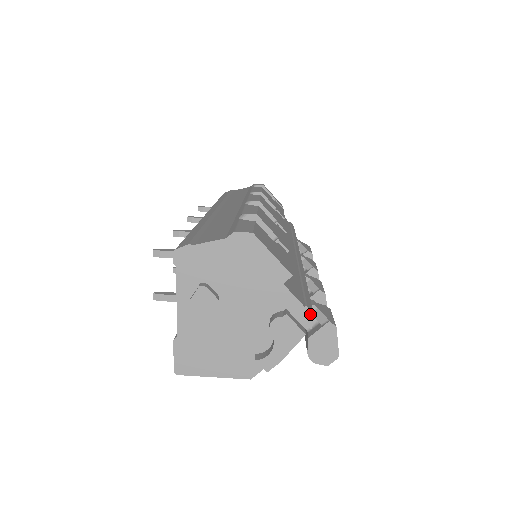
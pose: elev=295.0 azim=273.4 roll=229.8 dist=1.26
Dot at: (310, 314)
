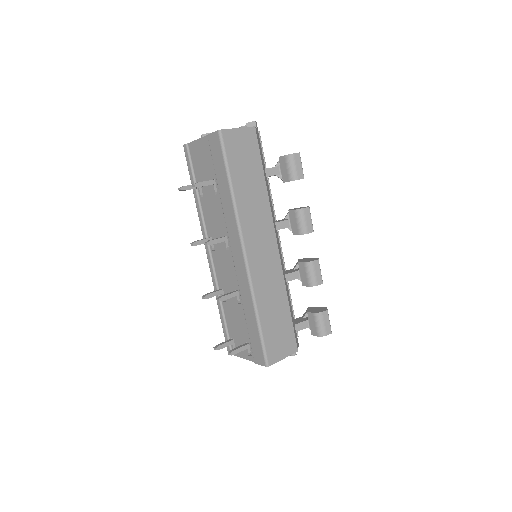
Dot at: occluded
